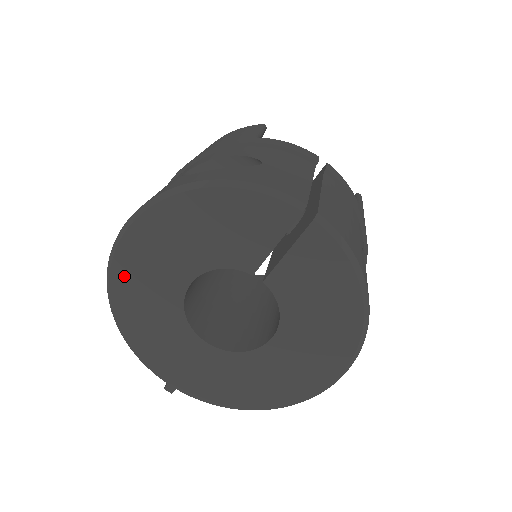
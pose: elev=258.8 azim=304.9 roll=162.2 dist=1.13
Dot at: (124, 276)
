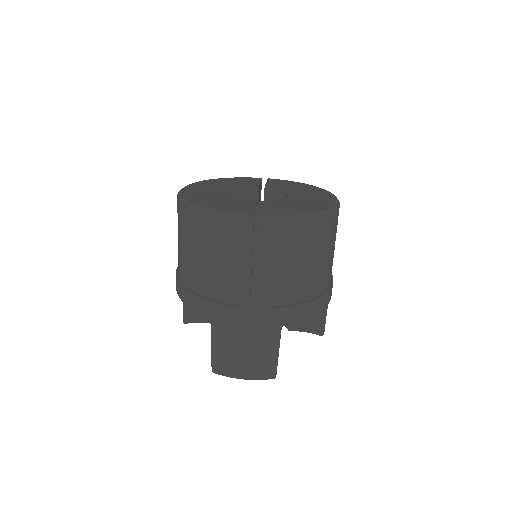
Dot at: (190, 194)
